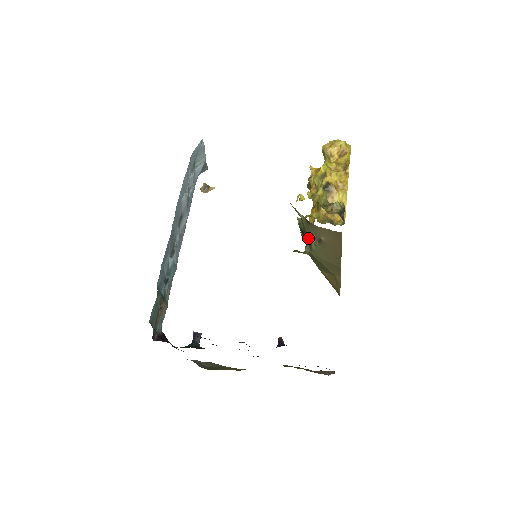
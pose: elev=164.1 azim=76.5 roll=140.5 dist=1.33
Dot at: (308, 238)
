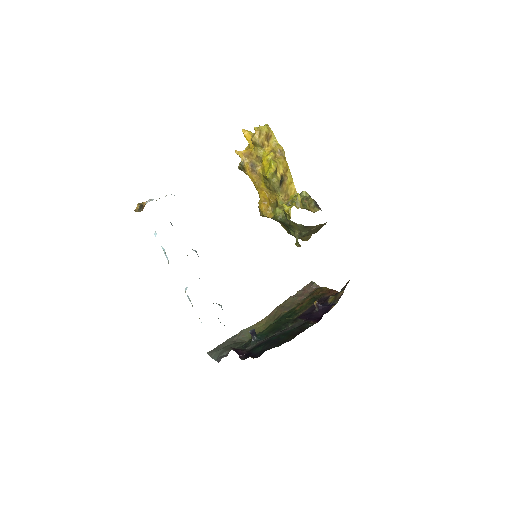
Dot at: (297, 230)
